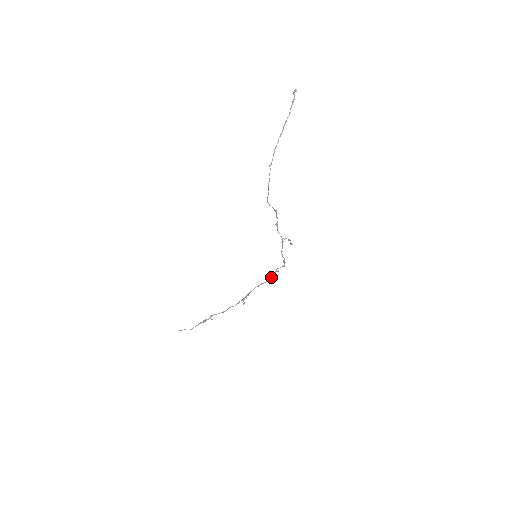
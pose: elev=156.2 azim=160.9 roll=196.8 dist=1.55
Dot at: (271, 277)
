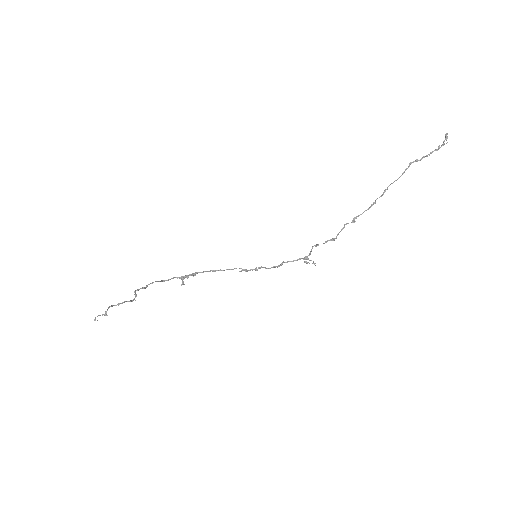
Dot at: occluded
